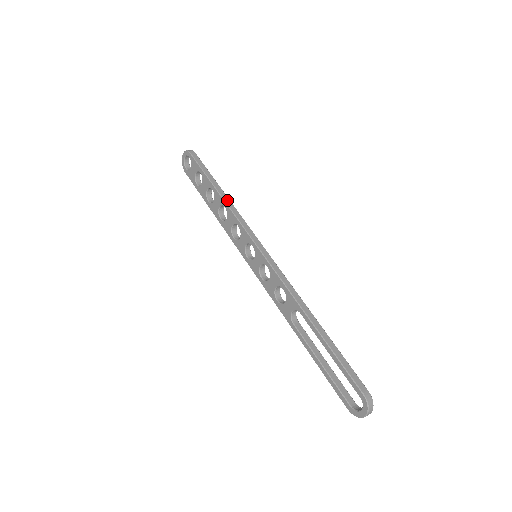
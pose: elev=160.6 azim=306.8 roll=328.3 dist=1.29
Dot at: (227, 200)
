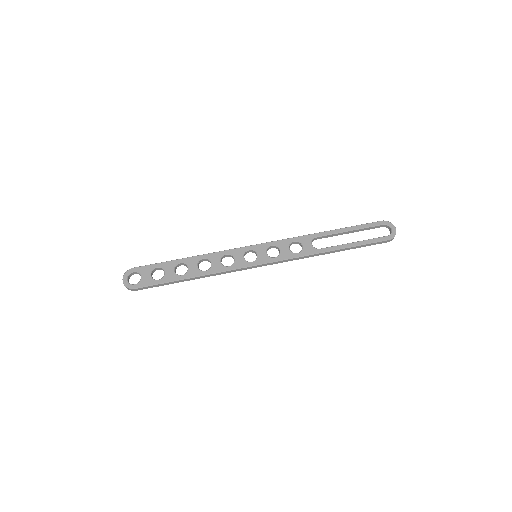
Dot at: (200, 256)
